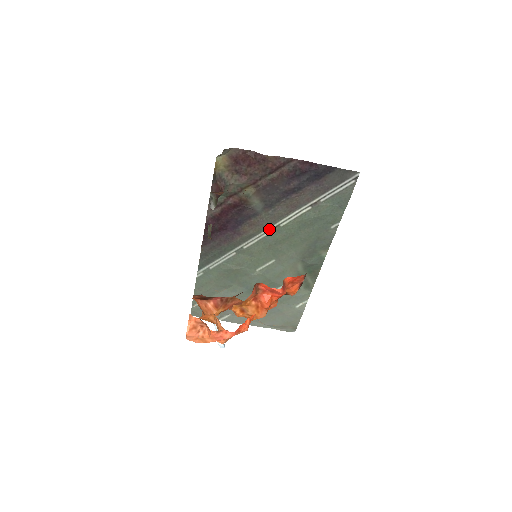
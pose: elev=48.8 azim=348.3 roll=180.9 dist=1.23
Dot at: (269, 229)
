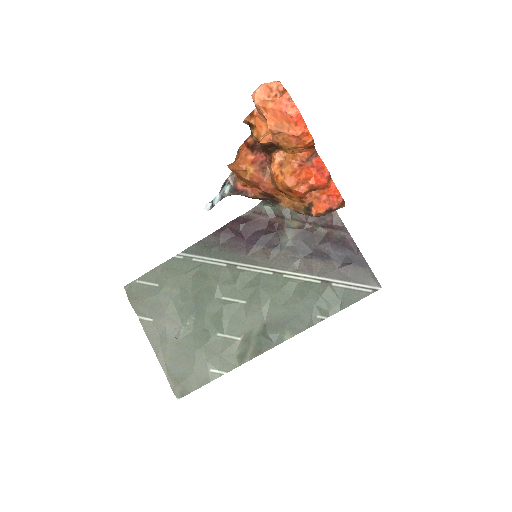
Dot at: (272, 270)
